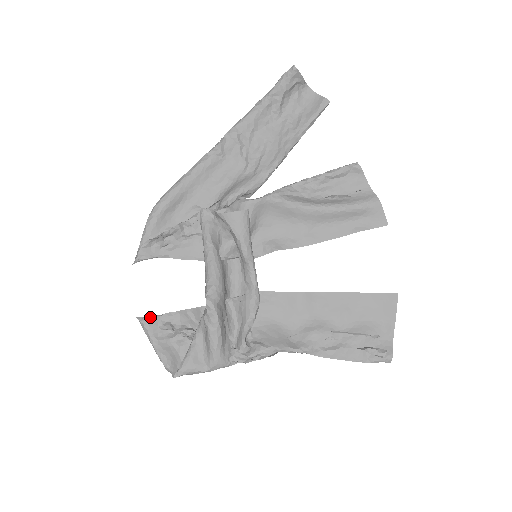
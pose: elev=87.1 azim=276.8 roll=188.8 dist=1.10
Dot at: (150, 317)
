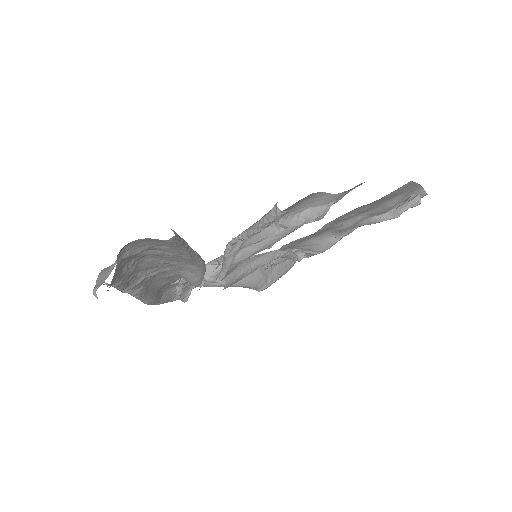
Dot at: occluded
